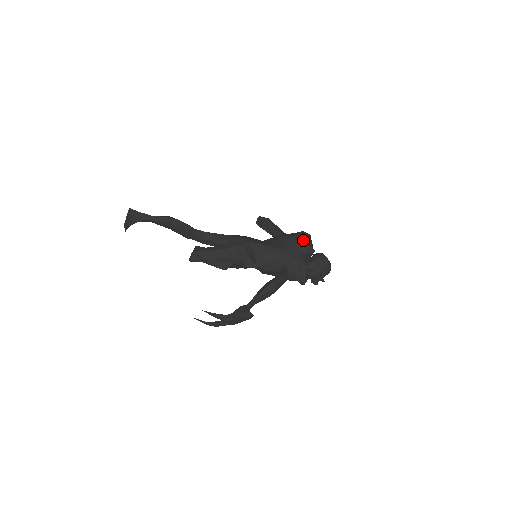
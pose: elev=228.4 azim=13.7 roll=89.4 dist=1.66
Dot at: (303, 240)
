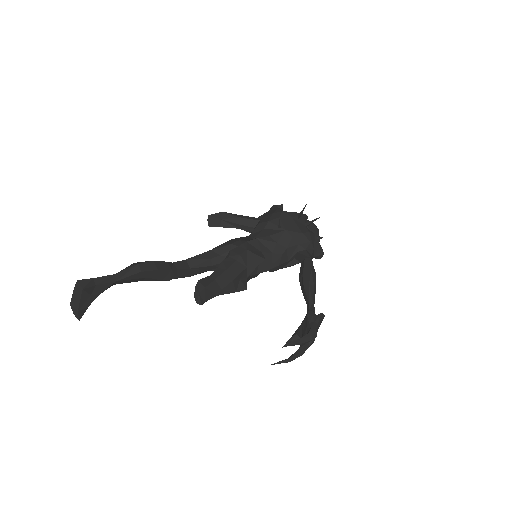
Dot at: occluded
